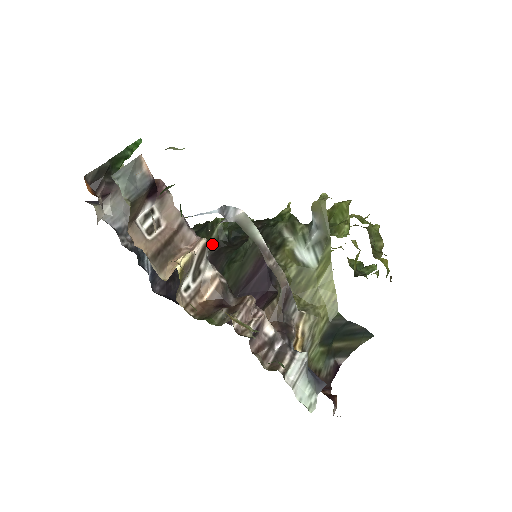
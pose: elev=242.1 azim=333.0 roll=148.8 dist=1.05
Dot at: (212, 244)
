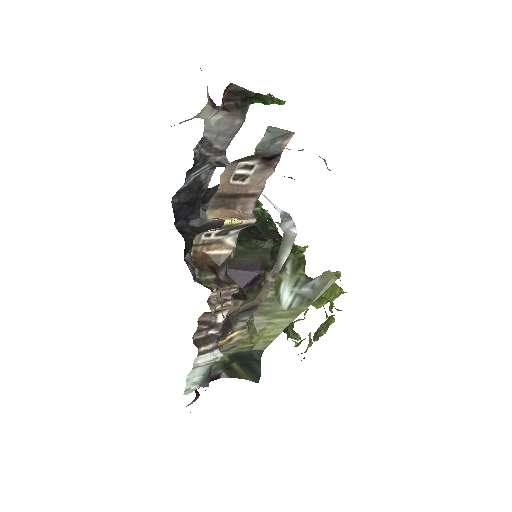
Dot at: occluded
